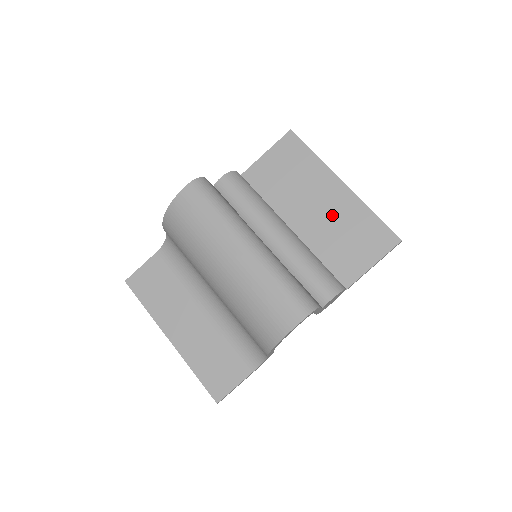
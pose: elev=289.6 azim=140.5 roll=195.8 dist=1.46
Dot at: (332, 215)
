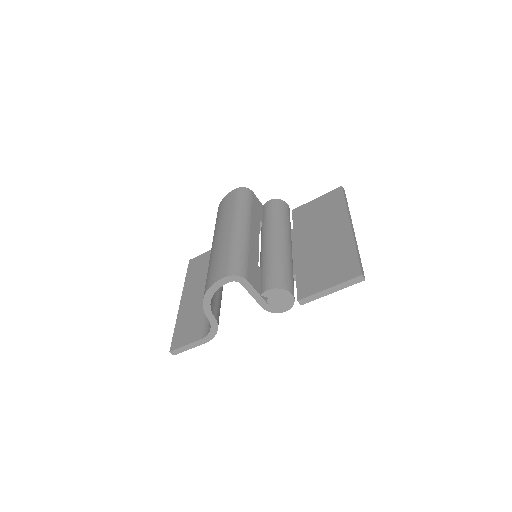
Dot at: (327, 245)
